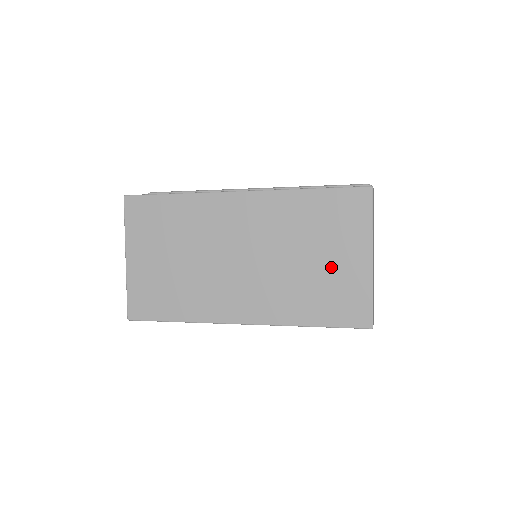
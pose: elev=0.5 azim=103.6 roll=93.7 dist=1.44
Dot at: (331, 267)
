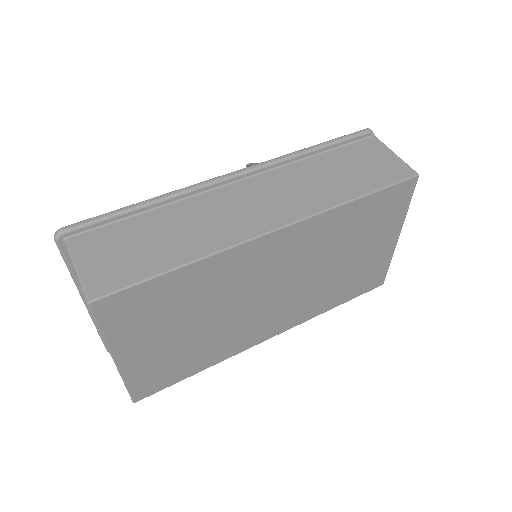
Dot at: (363, 259)
